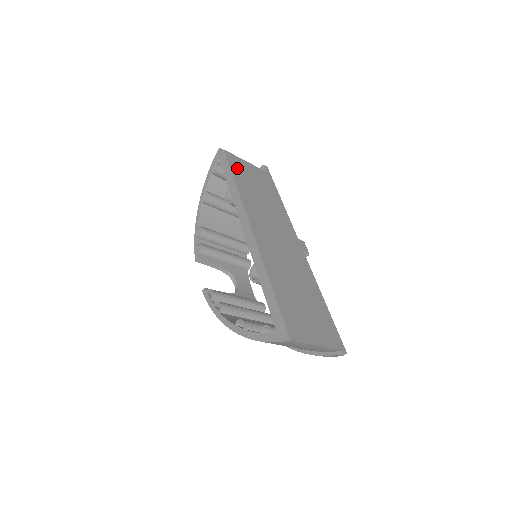
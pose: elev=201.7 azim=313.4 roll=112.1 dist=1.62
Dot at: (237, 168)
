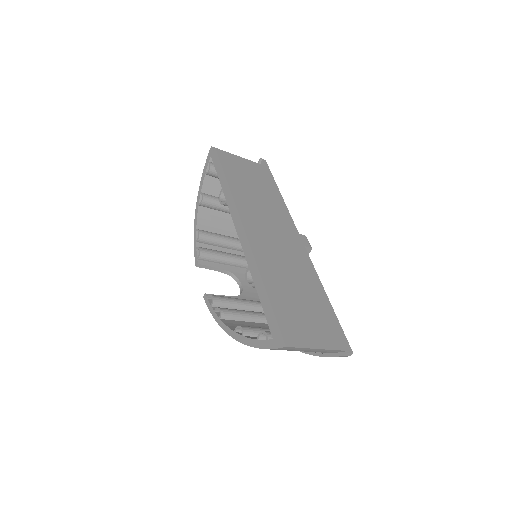
Dot at: (230, 166)
